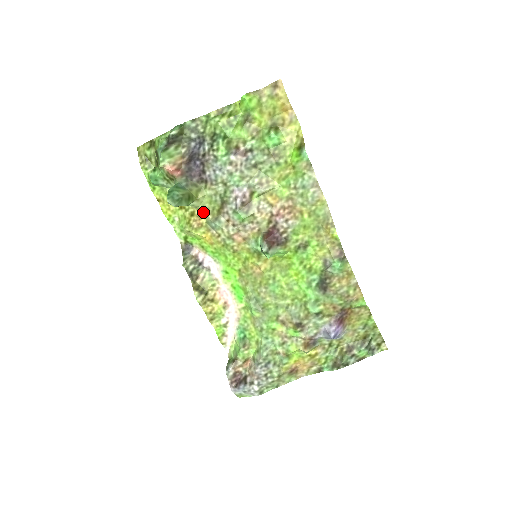
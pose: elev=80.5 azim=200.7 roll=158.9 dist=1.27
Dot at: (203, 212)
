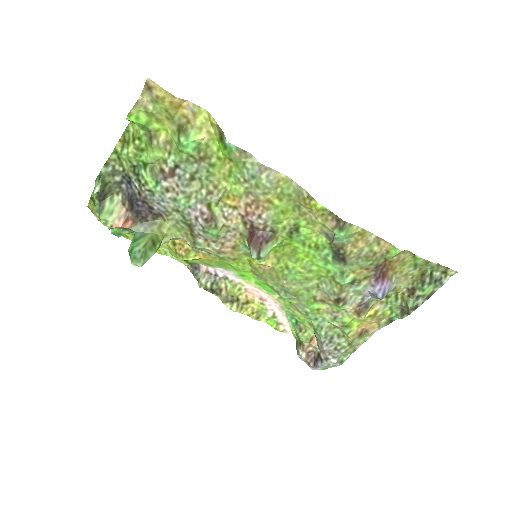
Dot at: (181, 239)
